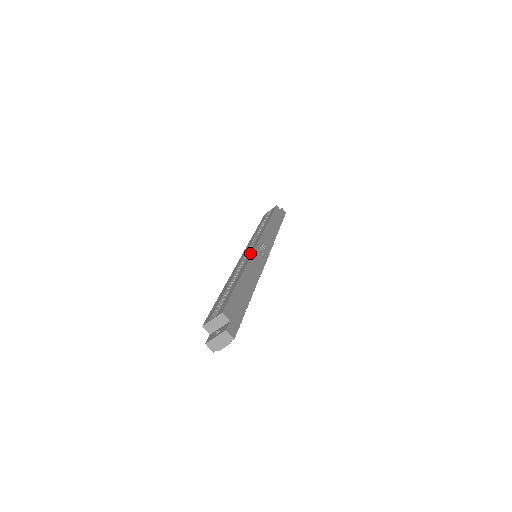
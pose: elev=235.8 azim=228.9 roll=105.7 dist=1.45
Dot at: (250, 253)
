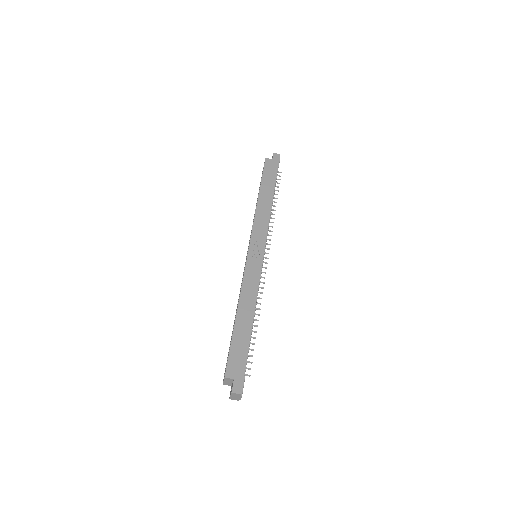
Dot at: occluded
